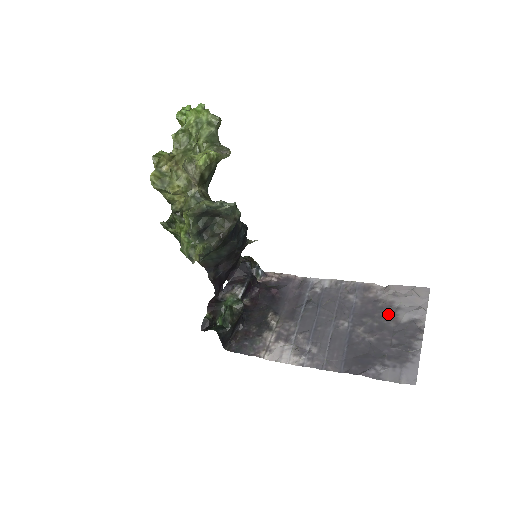
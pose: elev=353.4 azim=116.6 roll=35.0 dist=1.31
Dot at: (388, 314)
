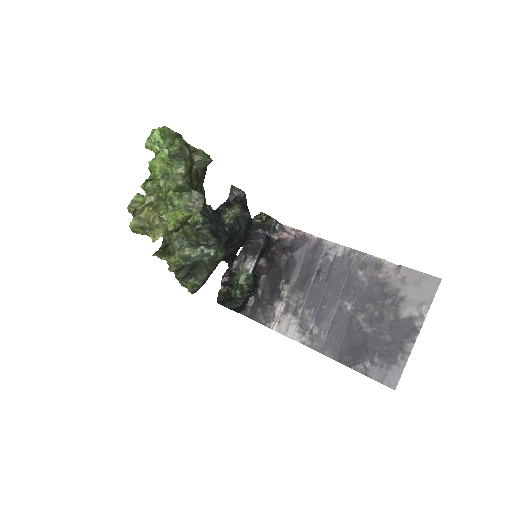
Dot at: (391, 303)
